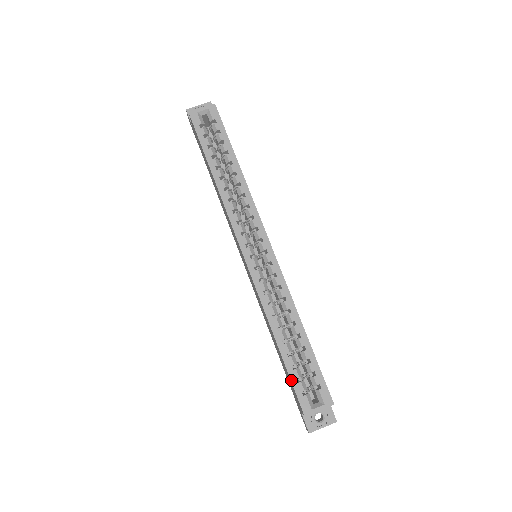
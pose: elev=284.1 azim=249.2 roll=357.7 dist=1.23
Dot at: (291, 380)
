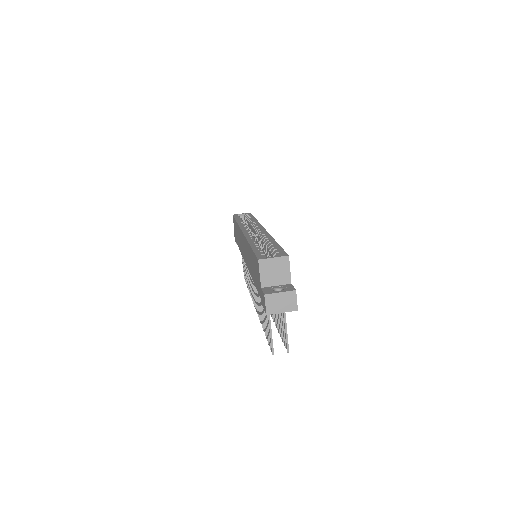
Dot at: (254, 252)
